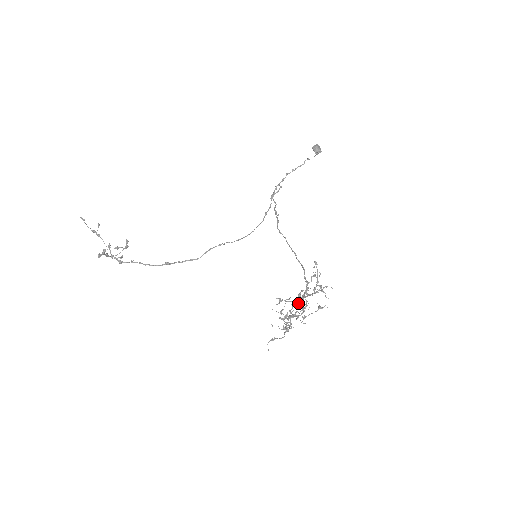
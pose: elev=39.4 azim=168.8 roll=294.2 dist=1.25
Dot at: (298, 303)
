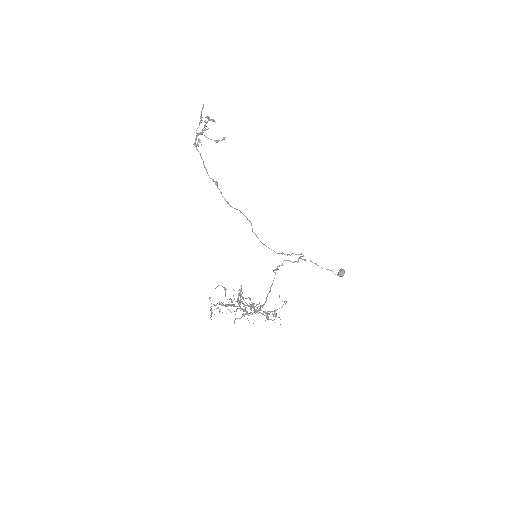
Dot at: (243, 309)
